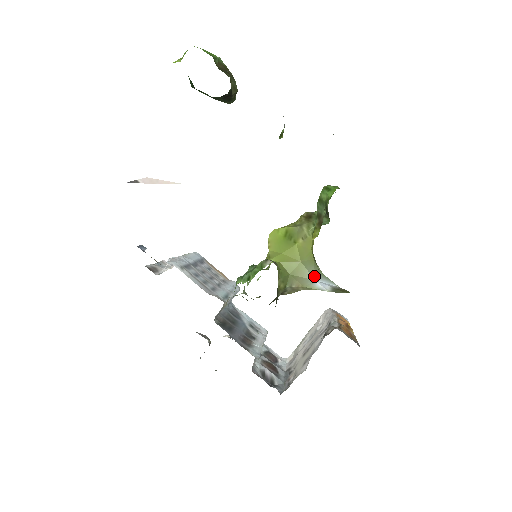
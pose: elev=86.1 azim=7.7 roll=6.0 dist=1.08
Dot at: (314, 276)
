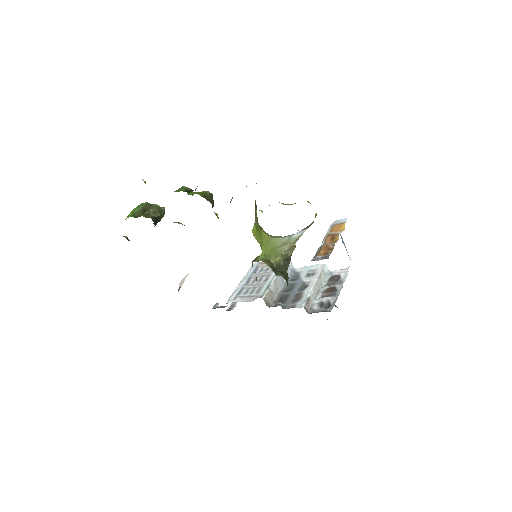
Dot at: (285, 237)
